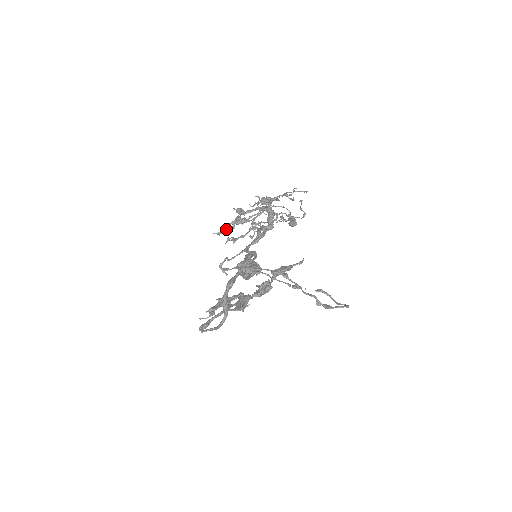
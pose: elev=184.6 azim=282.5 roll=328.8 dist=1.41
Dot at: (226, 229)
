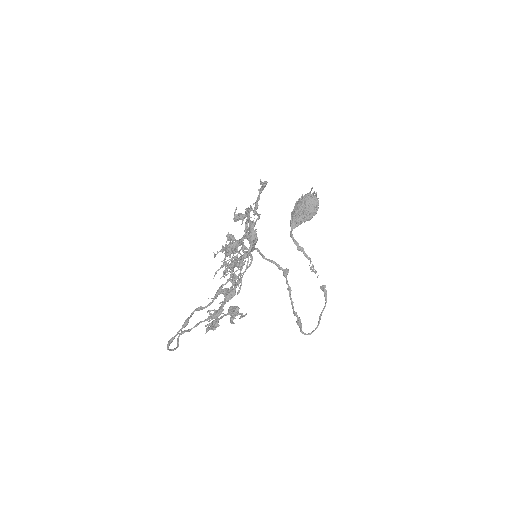
Dot at: (263, 188)
